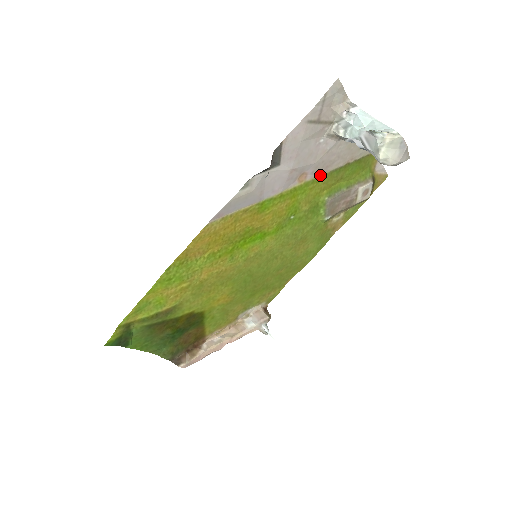
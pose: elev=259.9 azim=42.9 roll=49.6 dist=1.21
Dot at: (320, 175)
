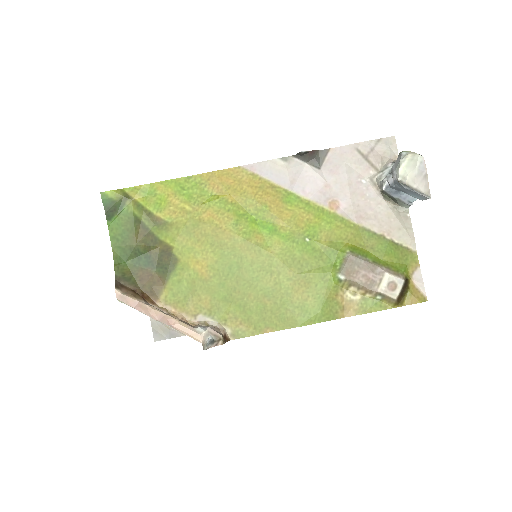
Dot at: (351, 221)
